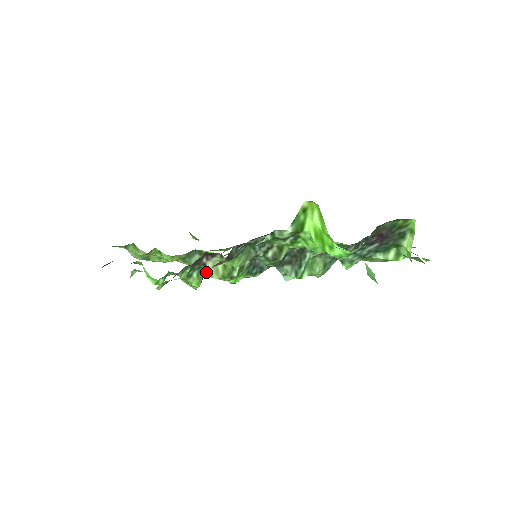
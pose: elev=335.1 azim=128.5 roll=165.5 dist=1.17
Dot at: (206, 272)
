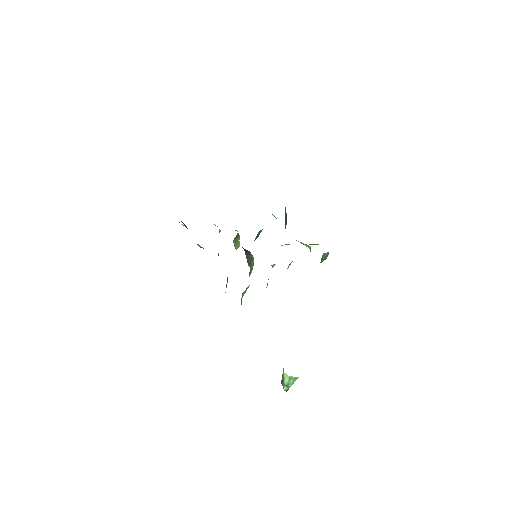
Dot at: occluded
